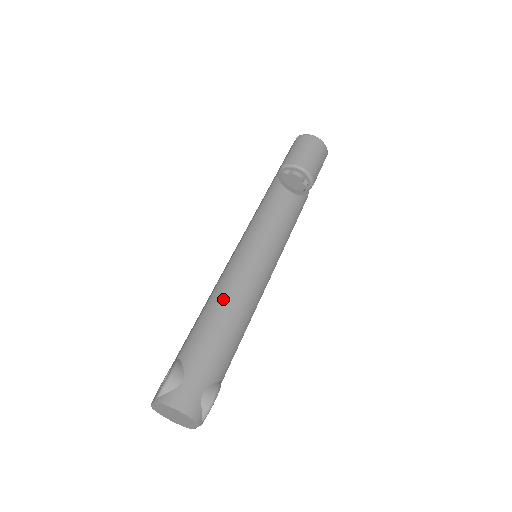
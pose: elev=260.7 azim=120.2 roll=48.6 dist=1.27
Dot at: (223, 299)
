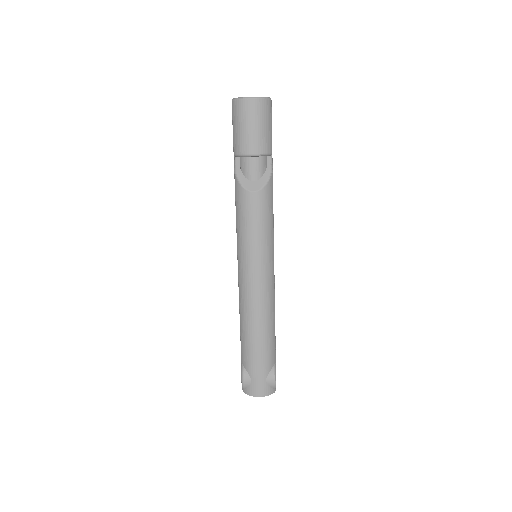
Dot at: (248, 319)
